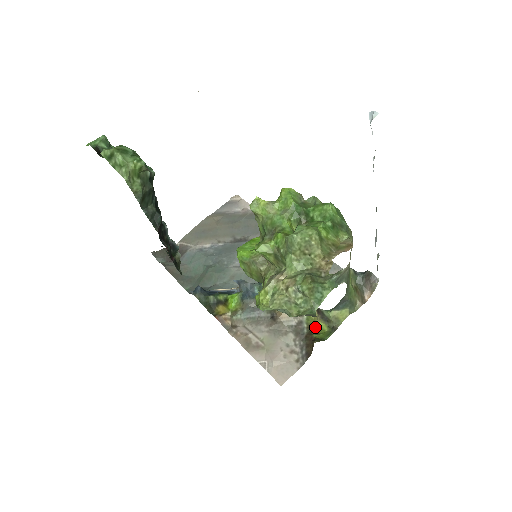
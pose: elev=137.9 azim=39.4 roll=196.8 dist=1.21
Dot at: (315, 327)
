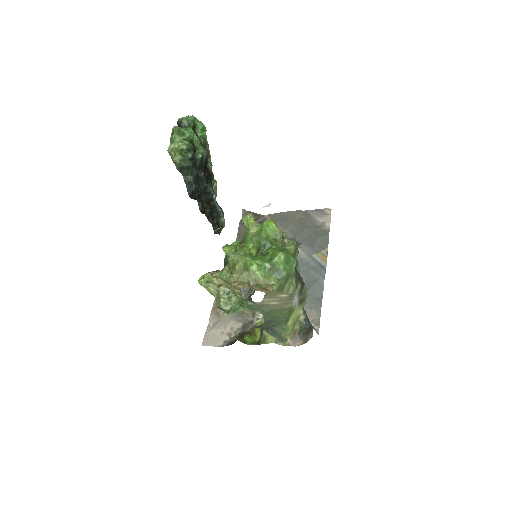
Dot at: (255, 332)
